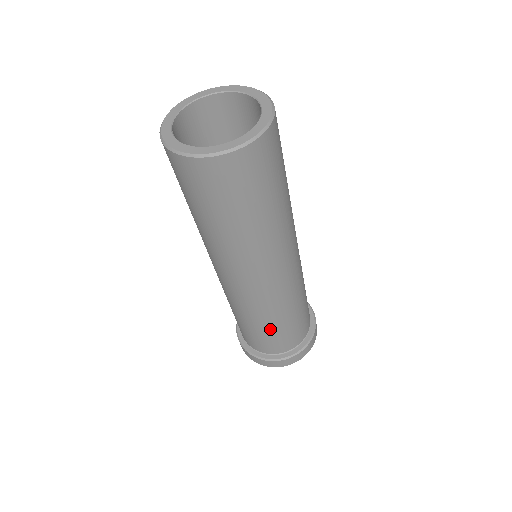
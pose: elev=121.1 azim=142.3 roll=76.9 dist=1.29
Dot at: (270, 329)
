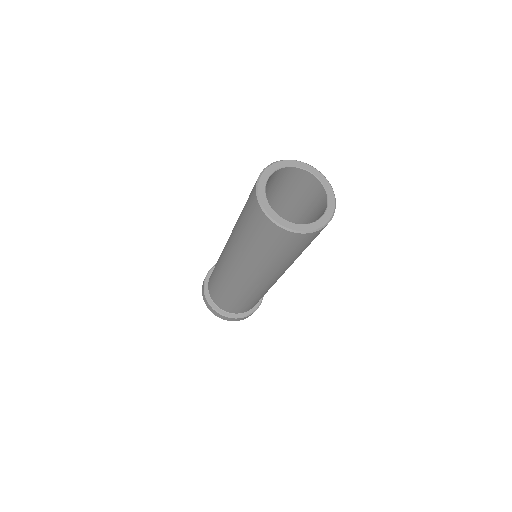
Dot at: (245, 303)
